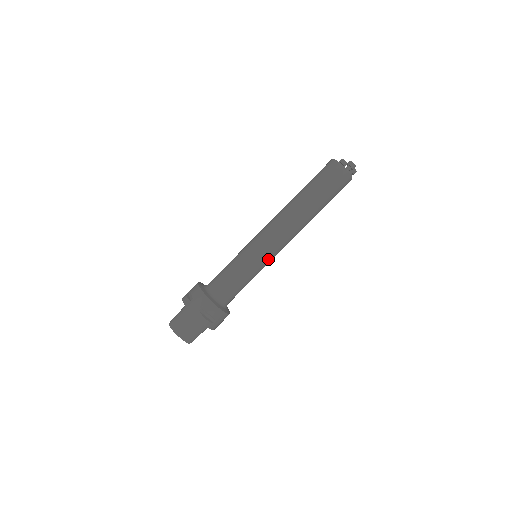
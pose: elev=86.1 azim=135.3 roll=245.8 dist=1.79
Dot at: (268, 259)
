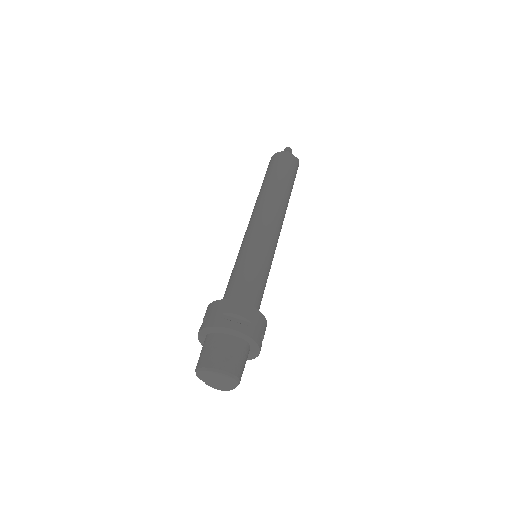
Dot at: (268, 243)
